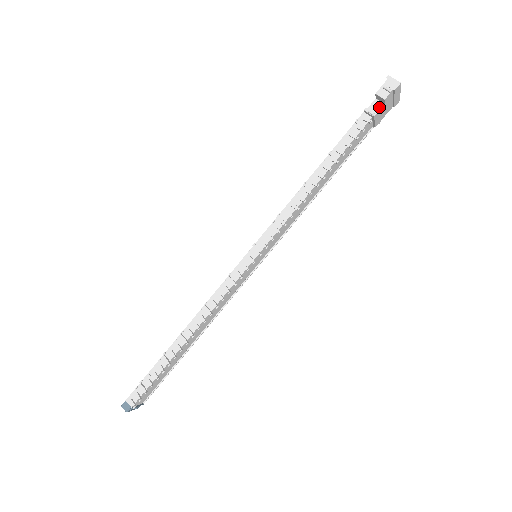
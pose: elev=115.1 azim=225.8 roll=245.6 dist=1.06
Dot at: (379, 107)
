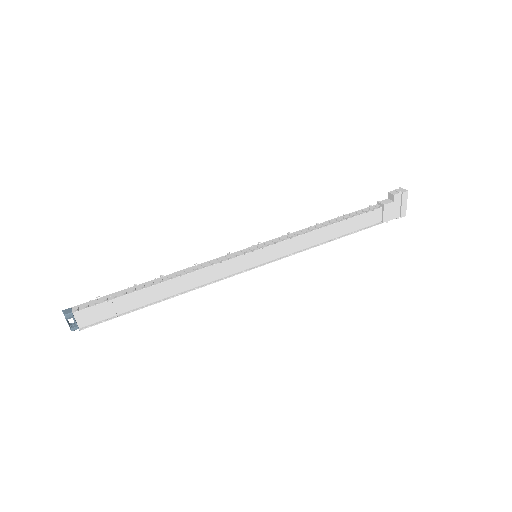
Dot at: (389, 202)
